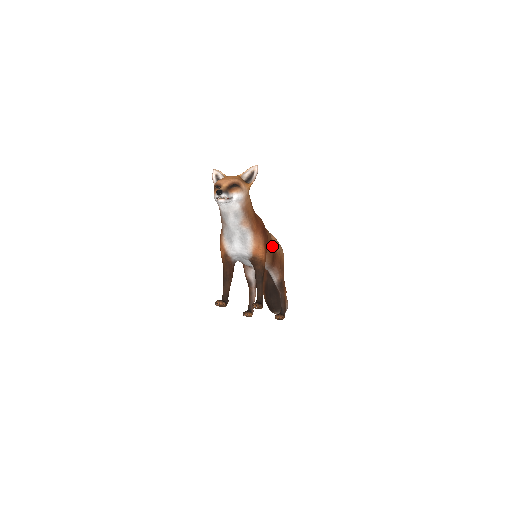
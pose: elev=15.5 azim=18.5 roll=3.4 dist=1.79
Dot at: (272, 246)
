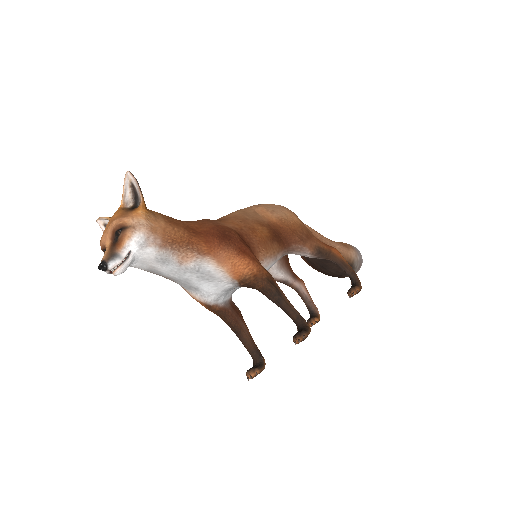
Dot at: (261, 230)
